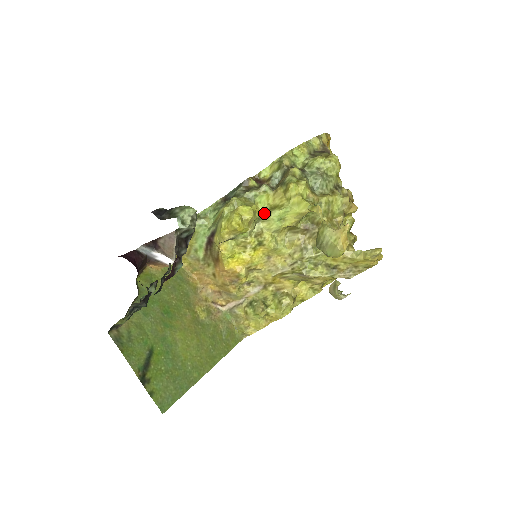
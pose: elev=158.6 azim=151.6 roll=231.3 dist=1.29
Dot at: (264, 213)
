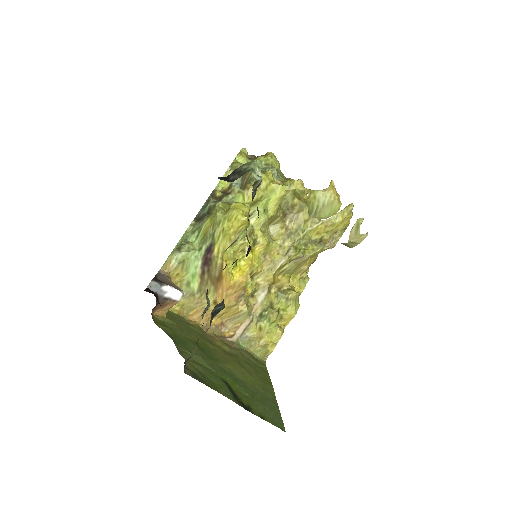
Dot at: occluded
